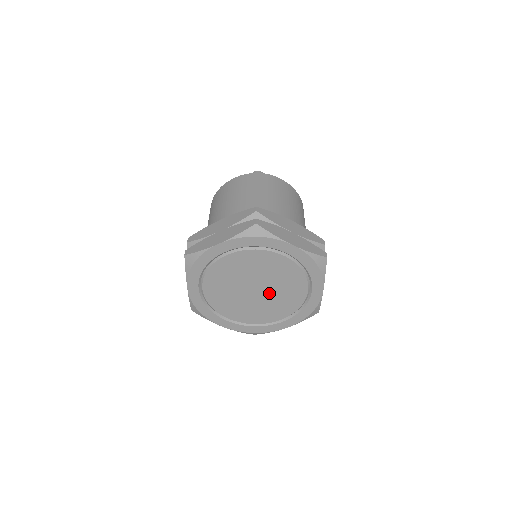
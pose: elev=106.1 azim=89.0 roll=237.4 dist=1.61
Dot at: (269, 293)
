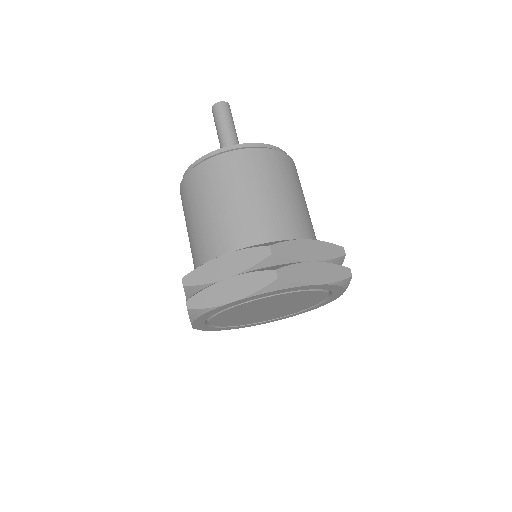
Dot at: (283, 308)
